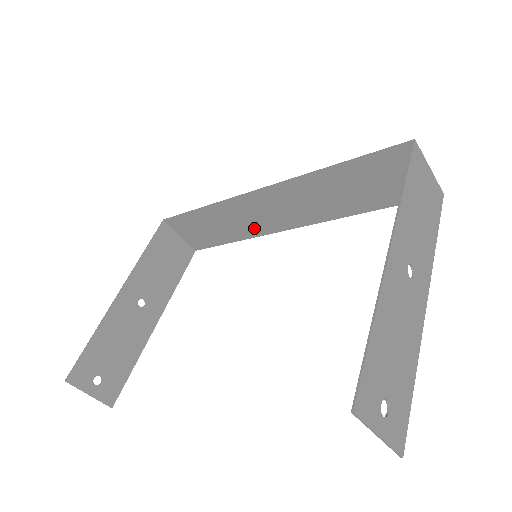
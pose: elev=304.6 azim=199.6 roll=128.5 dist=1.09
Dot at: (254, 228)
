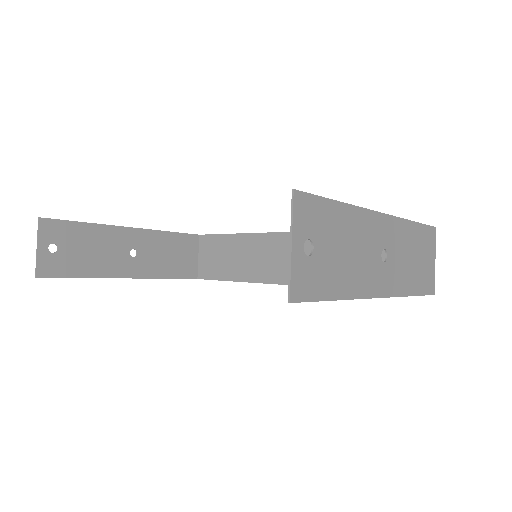
Dot at: (262, 272)
